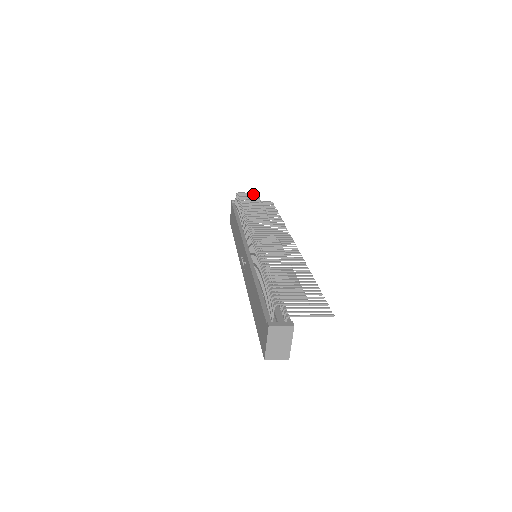
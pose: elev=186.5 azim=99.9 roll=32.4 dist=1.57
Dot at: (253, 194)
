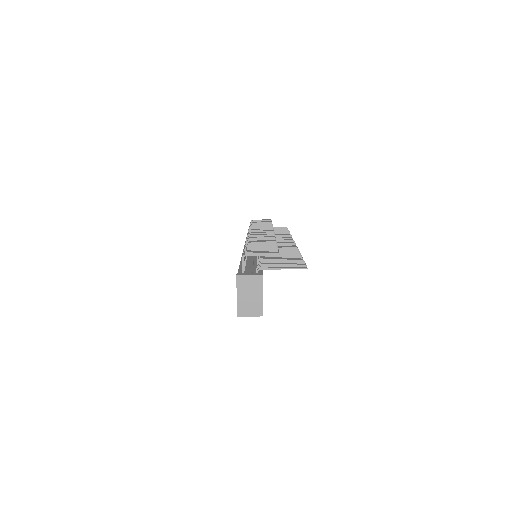
Dot at: (266, 220)
